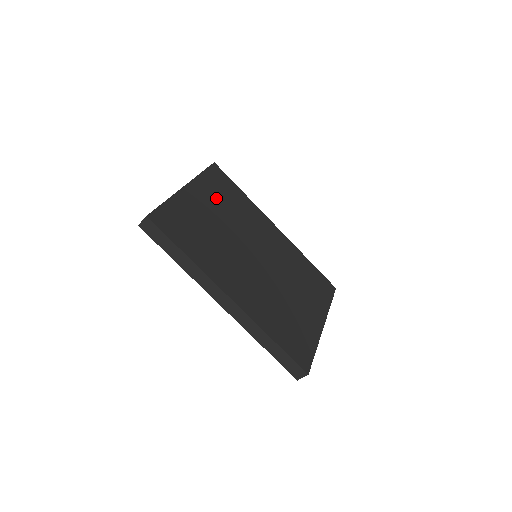
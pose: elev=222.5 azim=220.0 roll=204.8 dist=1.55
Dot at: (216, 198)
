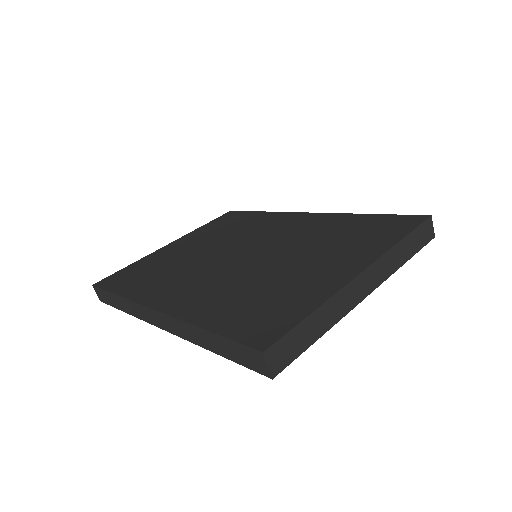
Dot at: (209, 234)
